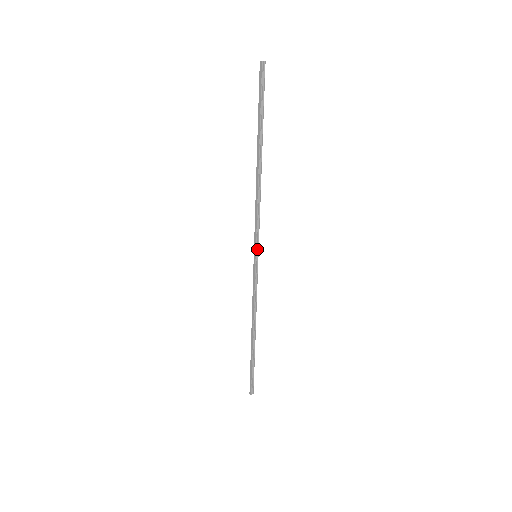
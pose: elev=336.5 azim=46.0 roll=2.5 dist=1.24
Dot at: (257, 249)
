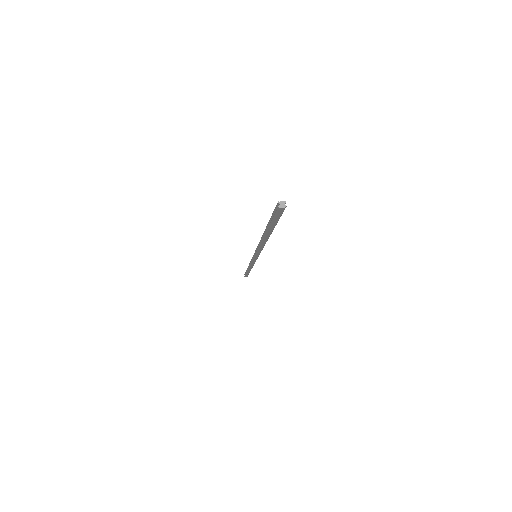
Dot at: occluded
